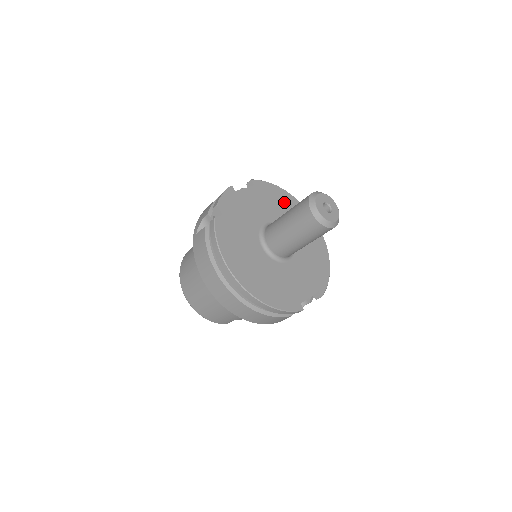
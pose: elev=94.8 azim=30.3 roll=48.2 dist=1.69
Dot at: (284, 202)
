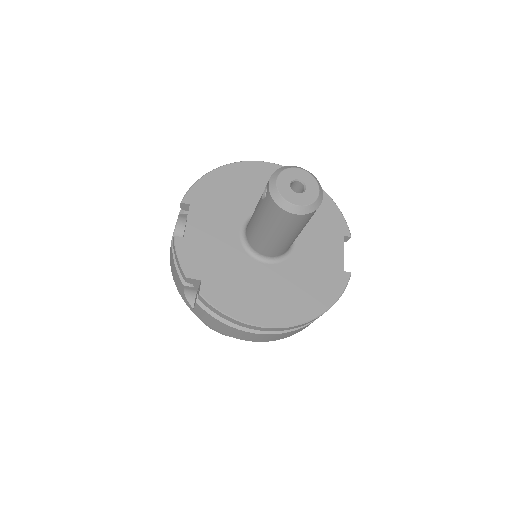
Dot at: (230, 183)
